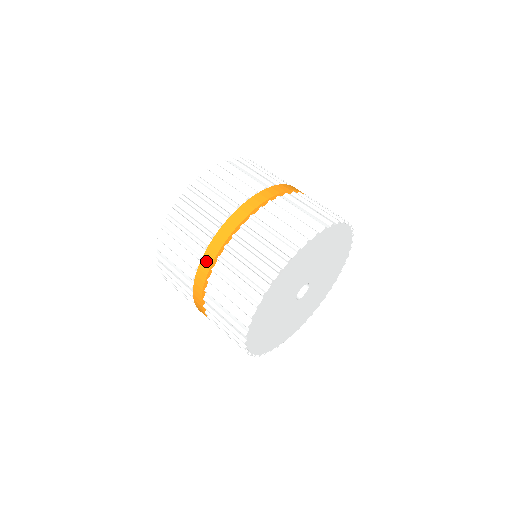
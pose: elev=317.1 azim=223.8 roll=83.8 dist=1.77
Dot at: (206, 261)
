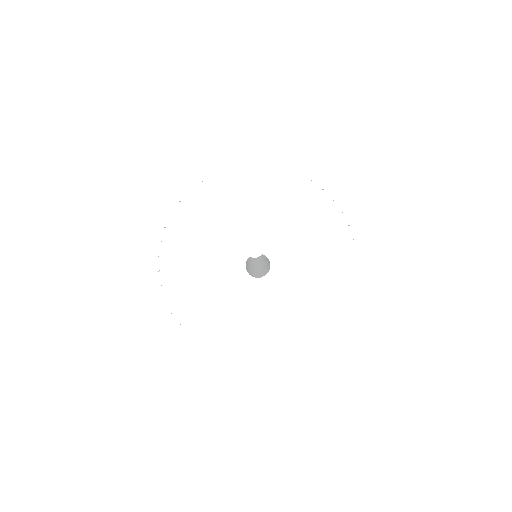
Dot at: occluded
